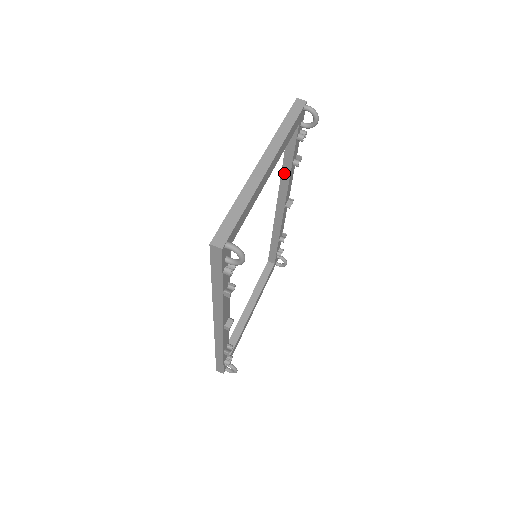
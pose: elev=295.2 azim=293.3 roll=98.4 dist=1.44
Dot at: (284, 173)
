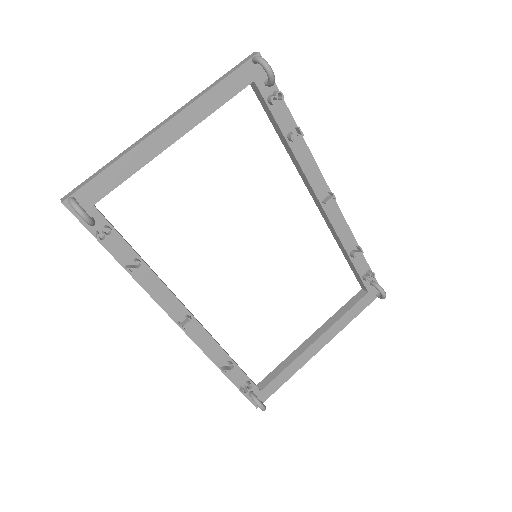
Dot at: (290, 154)
